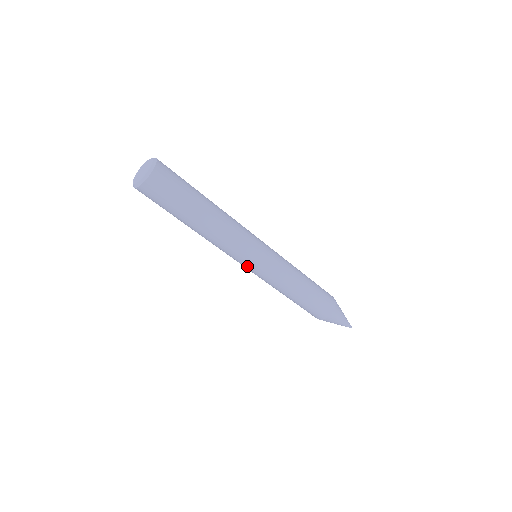
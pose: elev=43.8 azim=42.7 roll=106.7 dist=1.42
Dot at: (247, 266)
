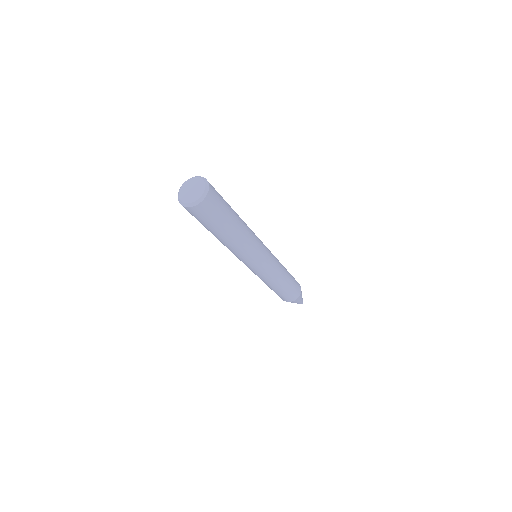
Dot at: occluded
